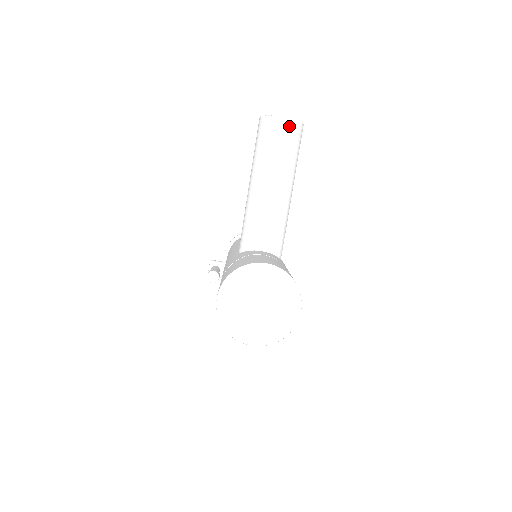
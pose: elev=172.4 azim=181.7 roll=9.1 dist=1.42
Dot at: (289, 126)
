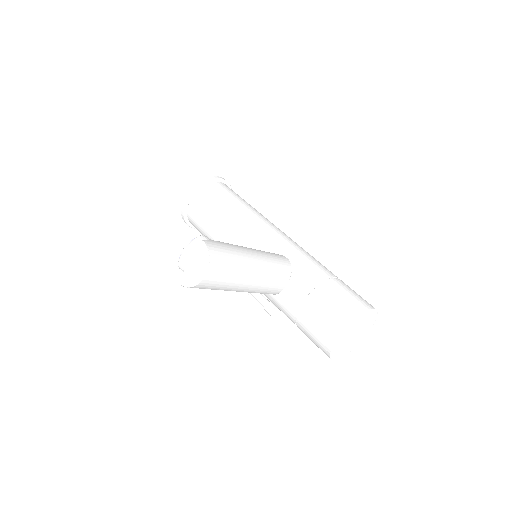
Dot at: (213, 271)
